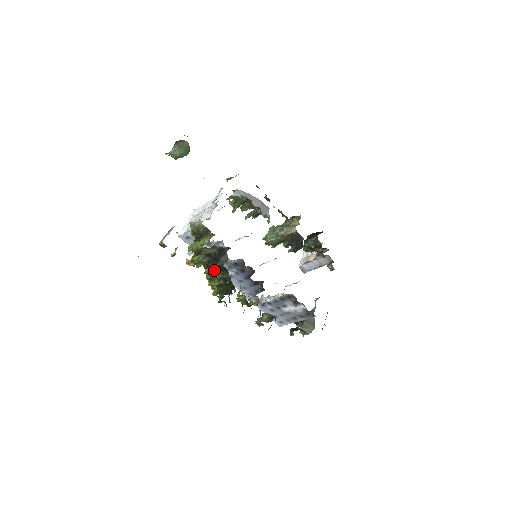
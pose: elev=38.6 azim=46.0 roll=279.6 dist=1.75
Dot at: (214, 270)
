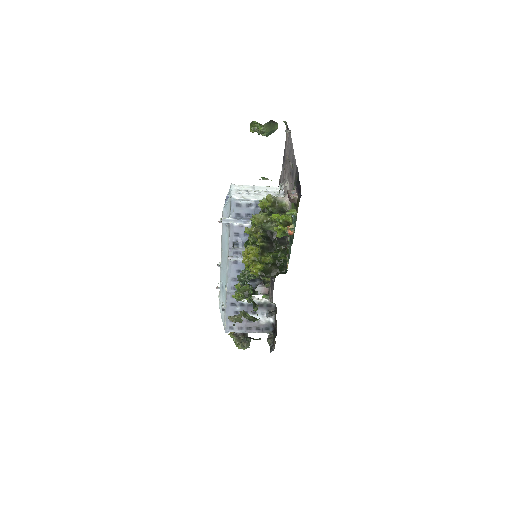
Dot at: (268, 248)
